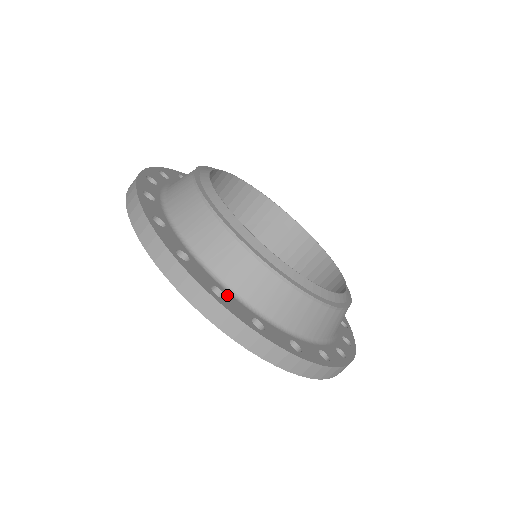
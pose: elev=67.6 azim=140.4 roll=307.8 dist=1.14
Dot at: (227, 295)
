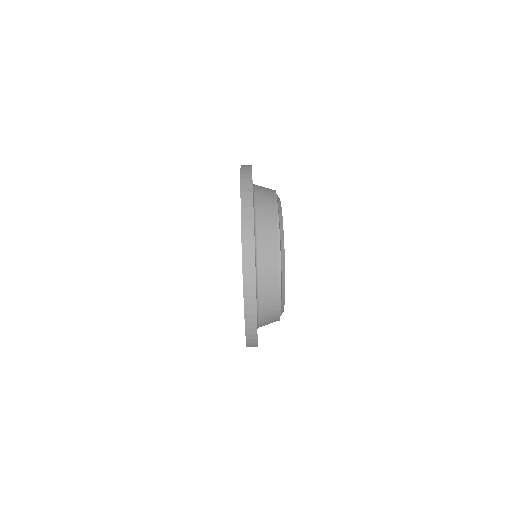
Dot at: occluded
